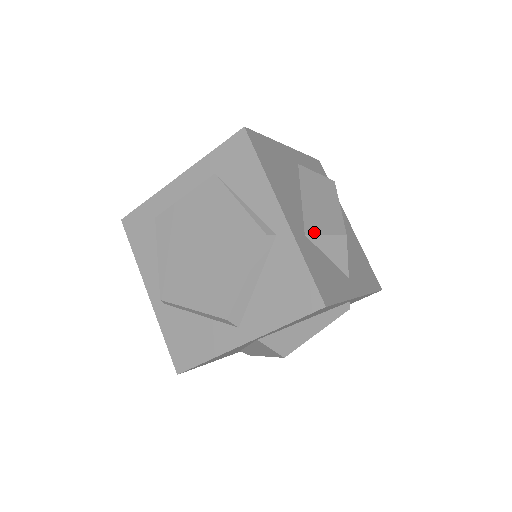
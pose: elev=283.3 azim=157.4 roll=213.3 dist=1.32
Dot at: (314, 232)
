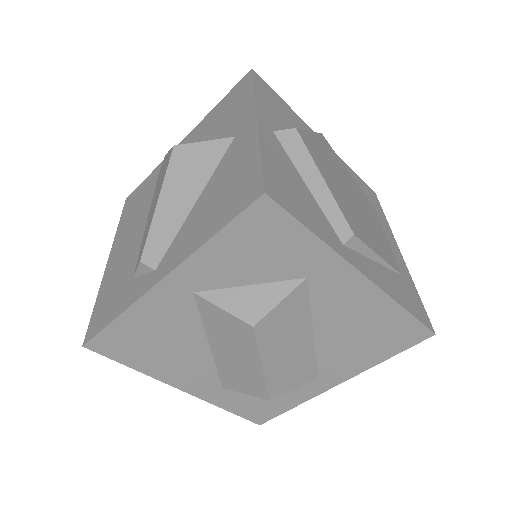
Dot at: (231, 388)
